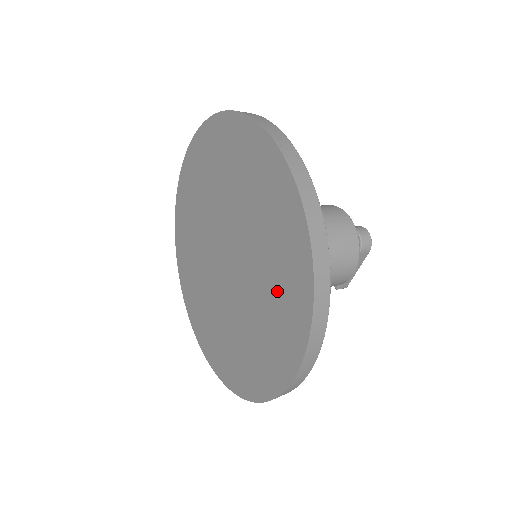
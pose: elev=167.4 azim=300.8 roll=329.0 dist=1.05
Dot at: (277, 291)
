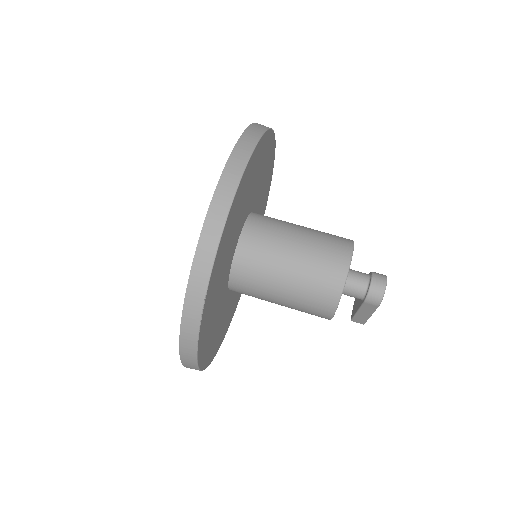
Dot at: occluded
